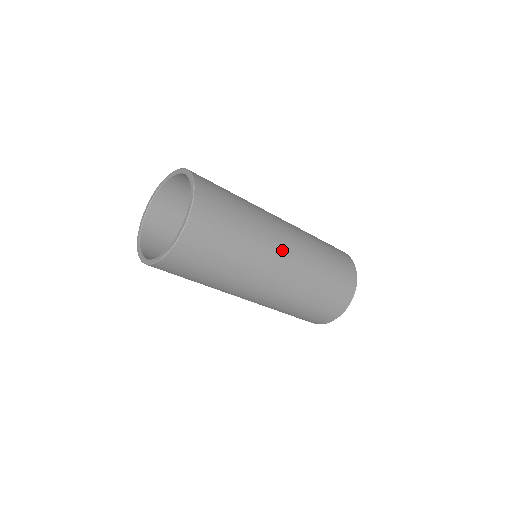
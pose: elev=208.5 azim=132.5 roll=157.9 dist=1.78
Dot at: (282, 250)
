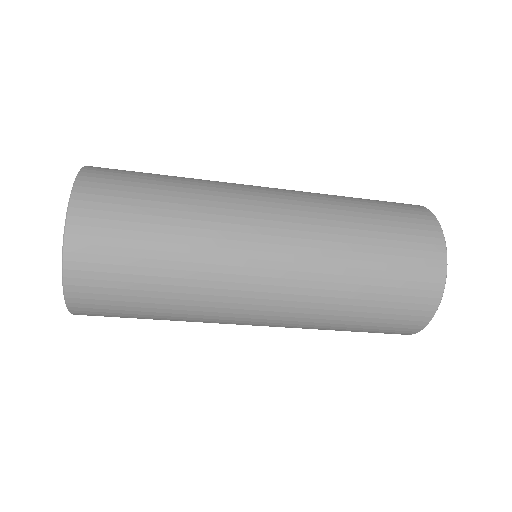
Dot at: (255, 288)
